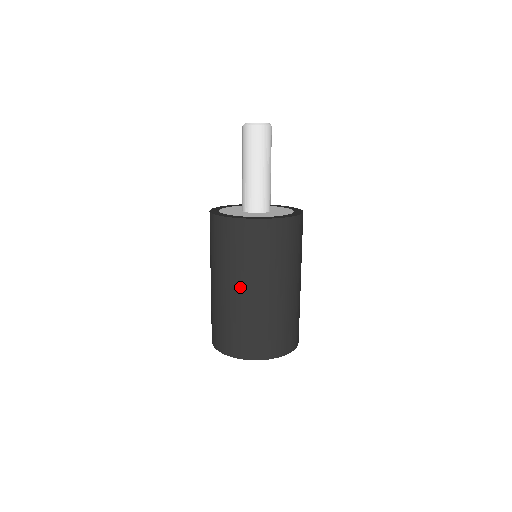
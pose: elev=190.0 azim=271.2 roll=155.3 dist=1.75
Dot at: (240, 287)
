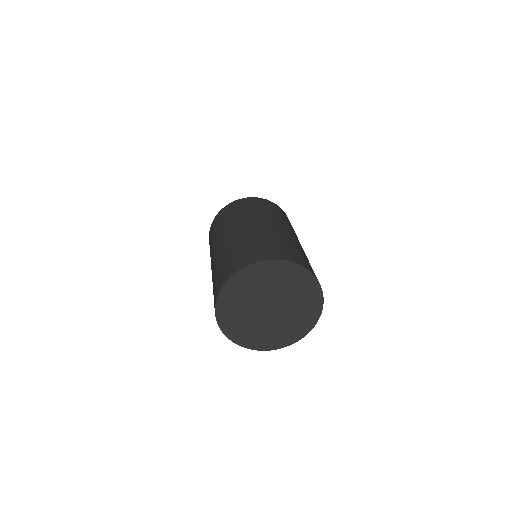
Dot at: (212, 257)
